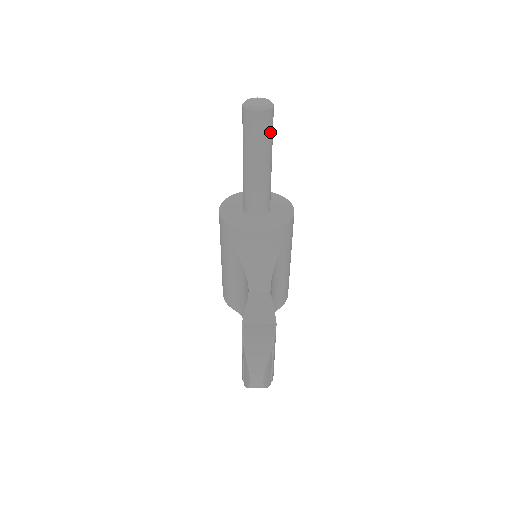
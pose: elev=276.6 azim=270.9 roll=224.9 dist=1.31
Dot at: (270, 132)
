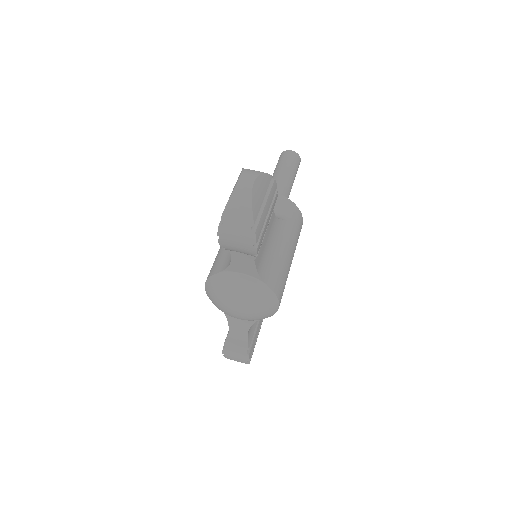
Dot at: (295, 166)
